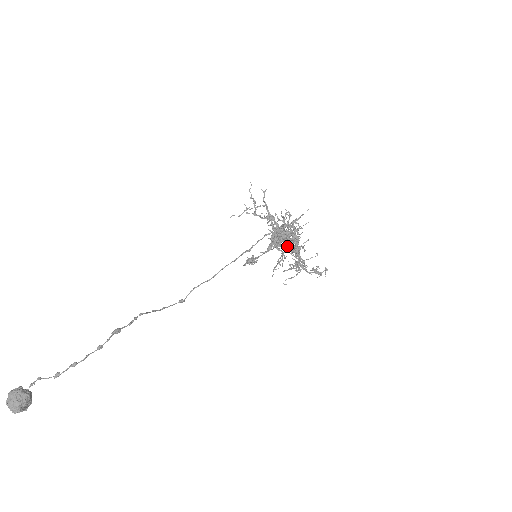
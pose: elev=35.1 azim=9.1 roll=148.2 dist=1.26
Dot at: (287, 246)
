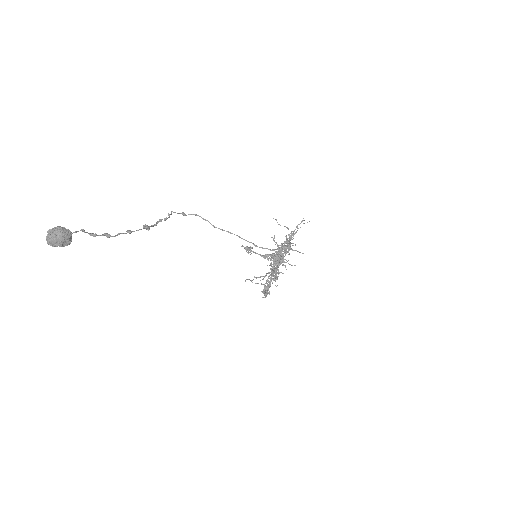
Dot at: (274, 268)
